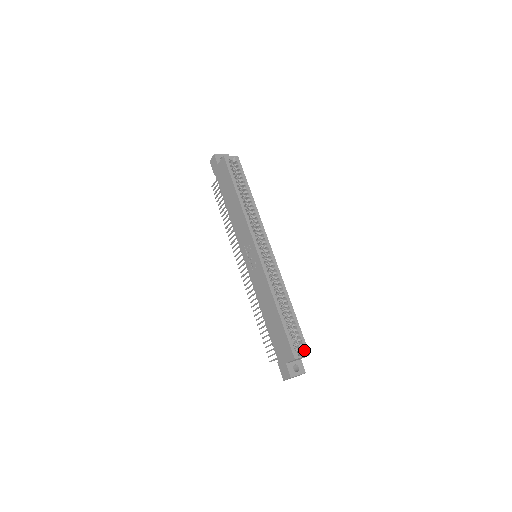
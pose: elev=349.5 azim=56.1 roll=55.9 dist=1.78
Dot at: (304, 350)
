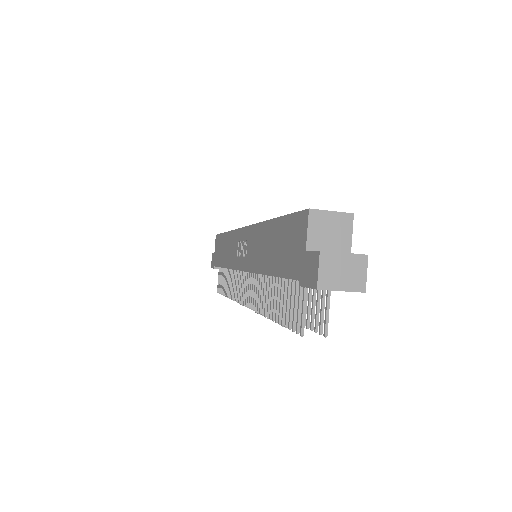
Dot at: occluded
